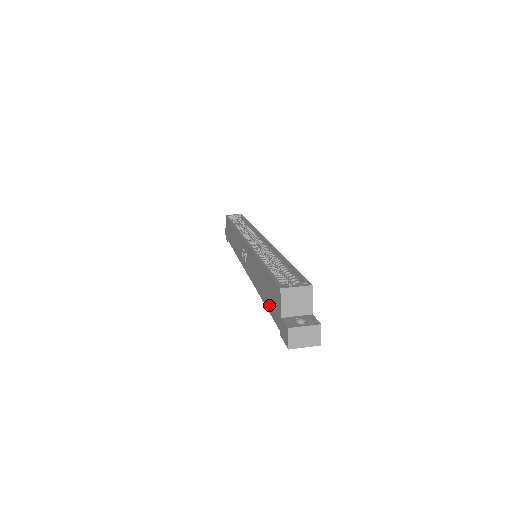
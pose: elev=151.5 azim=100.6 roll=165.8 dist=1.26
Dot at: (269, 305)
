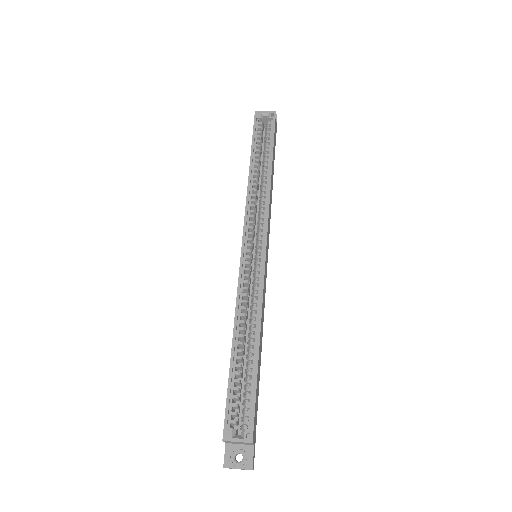
Dot at: occluded
